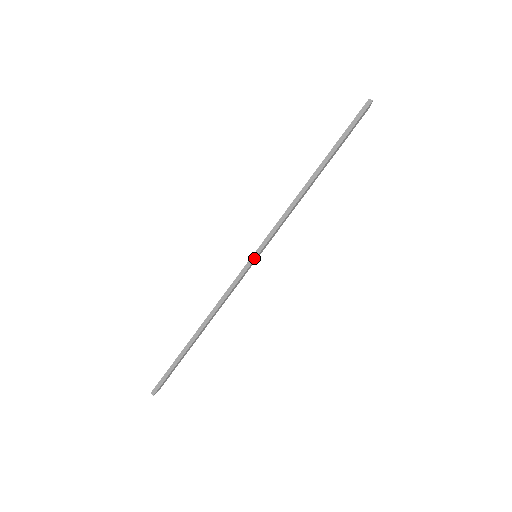
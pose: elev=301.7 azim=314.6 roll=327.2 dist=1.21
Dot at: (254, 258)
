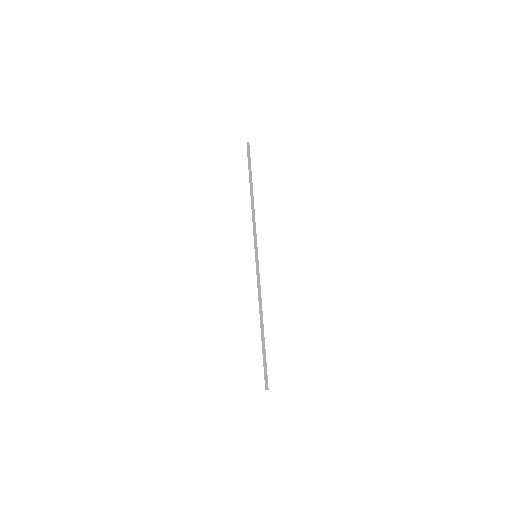
Dot at: (257, 256)
